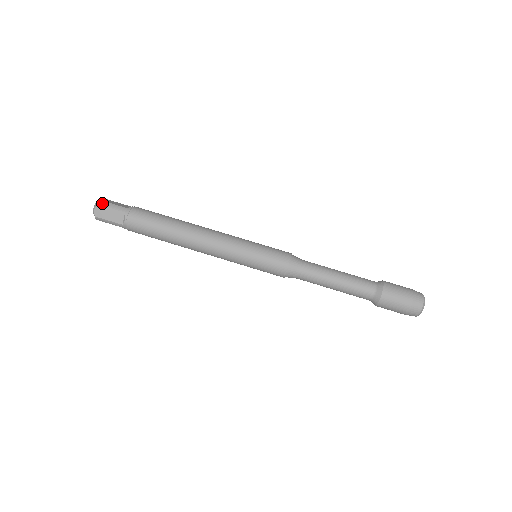
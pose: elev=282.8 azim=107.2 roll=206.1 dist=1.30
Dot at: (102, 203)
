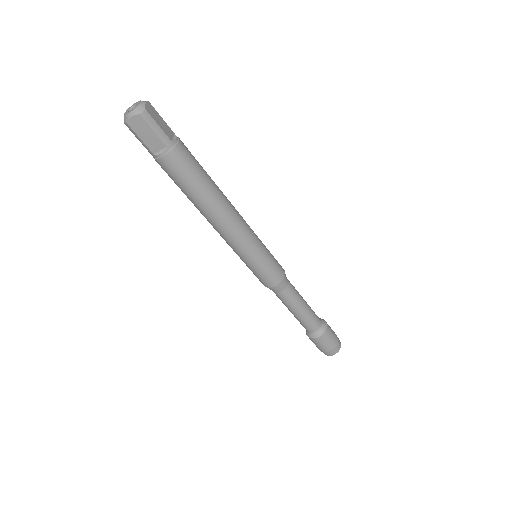
Dot at: (147, 116)
